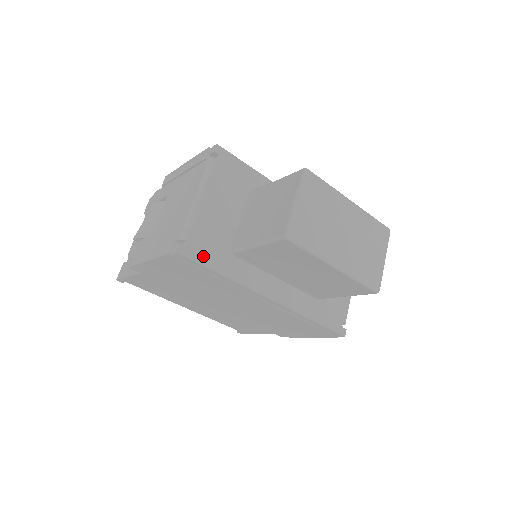
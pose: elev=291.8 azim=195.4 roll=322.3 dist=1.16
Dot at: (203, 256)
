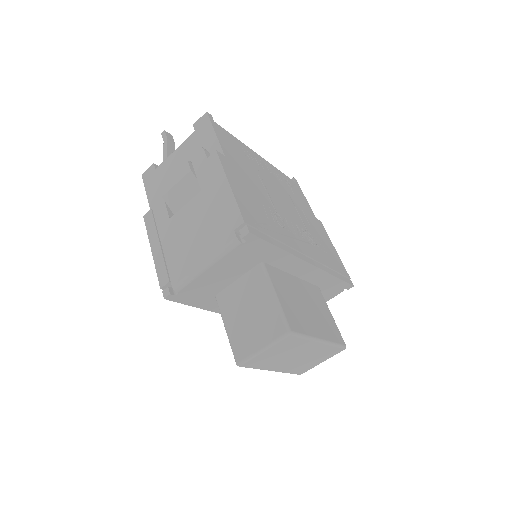
Dot at: (187, 299)
